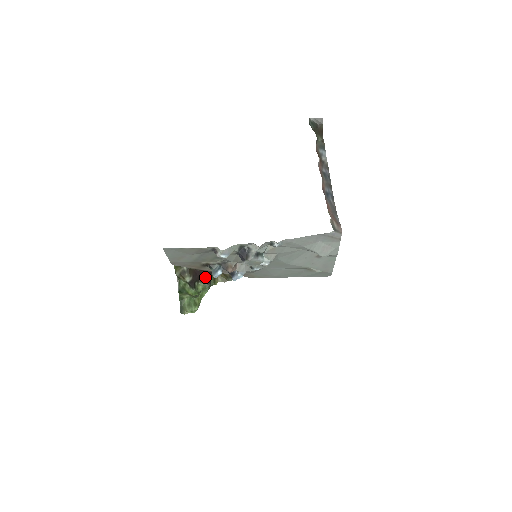
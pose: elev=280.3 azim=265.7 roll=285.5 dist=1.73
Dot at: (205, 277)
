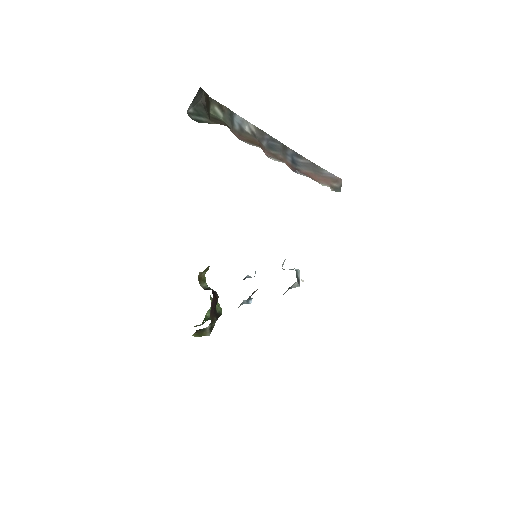
Dot at: (216, 301)
